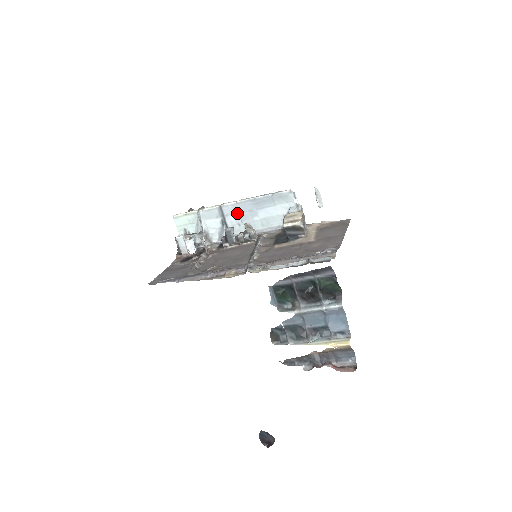
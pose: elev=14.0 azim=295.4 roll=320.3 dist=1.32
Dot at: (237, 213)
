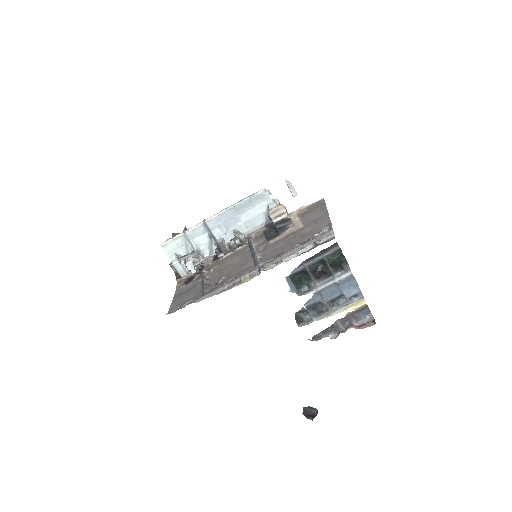
Dot at: (221, 224)
